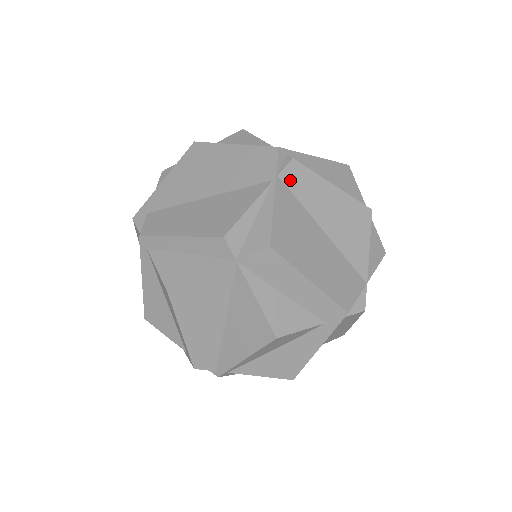
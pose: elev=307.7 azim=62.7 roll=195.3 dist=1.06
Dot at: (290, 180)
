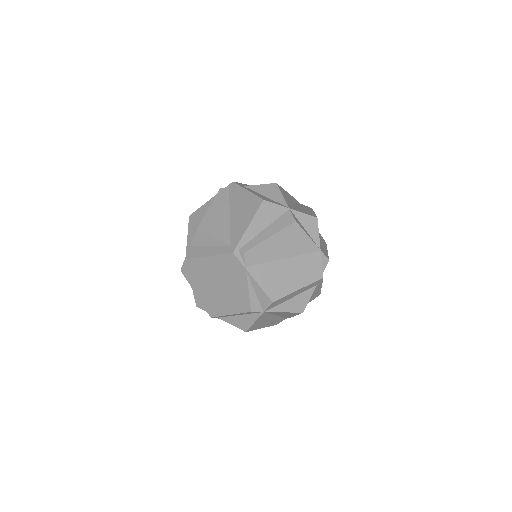
Dot at: (252, 262)
